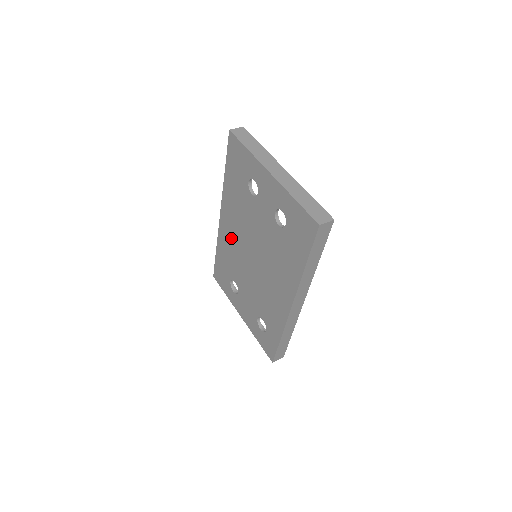
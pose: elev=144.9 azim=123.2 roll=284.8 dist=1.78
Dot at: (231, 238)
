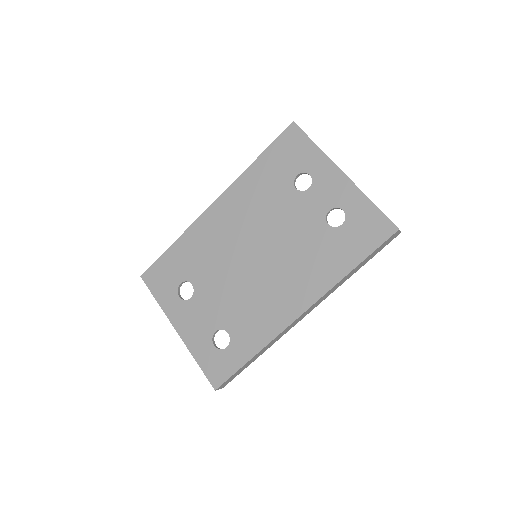
Dot at: (220, 231)
